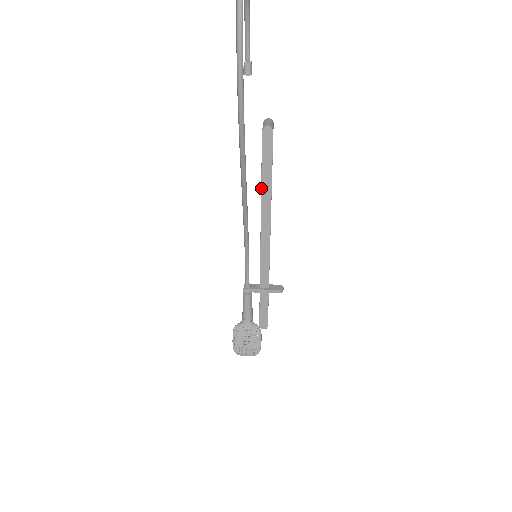
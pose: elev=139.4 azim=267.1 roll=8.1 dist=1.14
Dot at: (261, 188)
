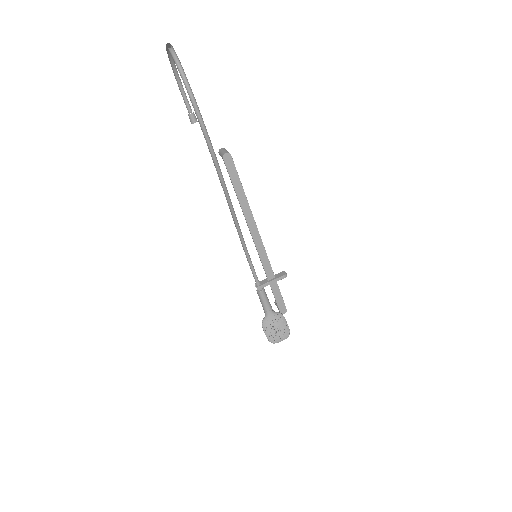
Dot at: (239, 201)
